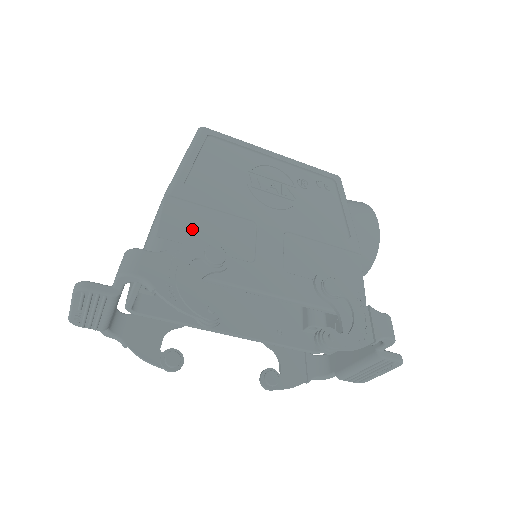
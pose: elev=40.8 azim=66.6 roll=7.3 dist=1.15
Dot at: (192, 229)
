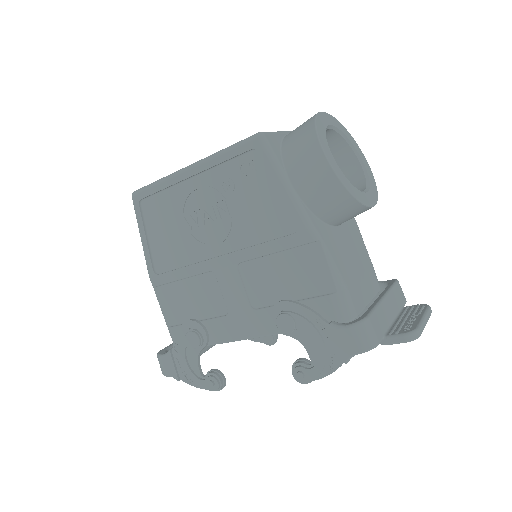
Dot at: (180, 307)
